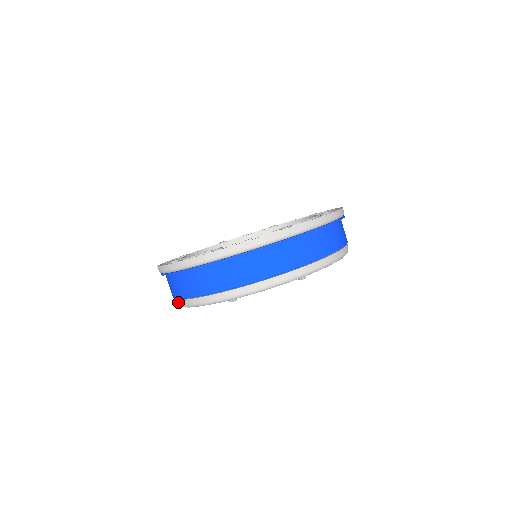
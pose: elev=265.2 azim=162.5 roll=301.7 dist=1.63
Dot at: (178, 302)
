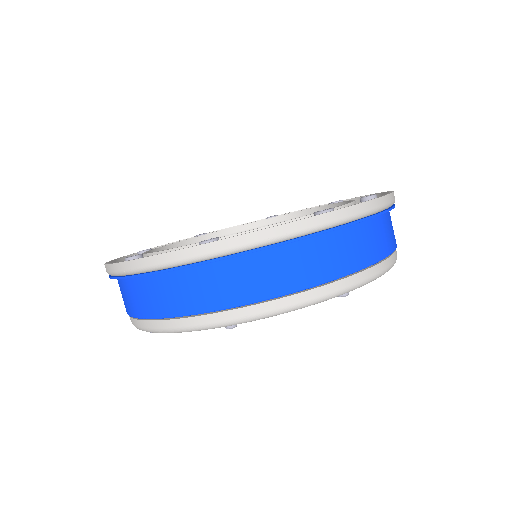
Dot at: (226, 316)
